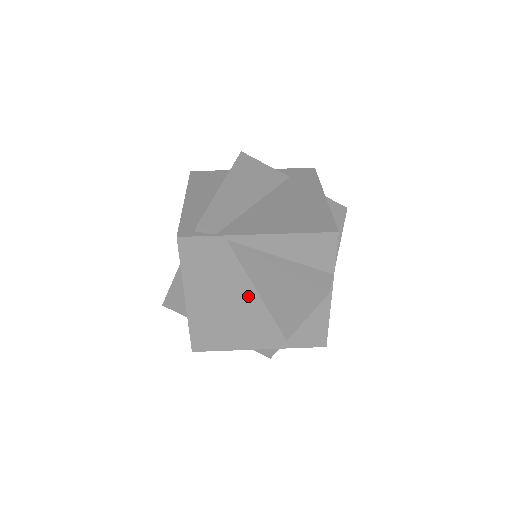
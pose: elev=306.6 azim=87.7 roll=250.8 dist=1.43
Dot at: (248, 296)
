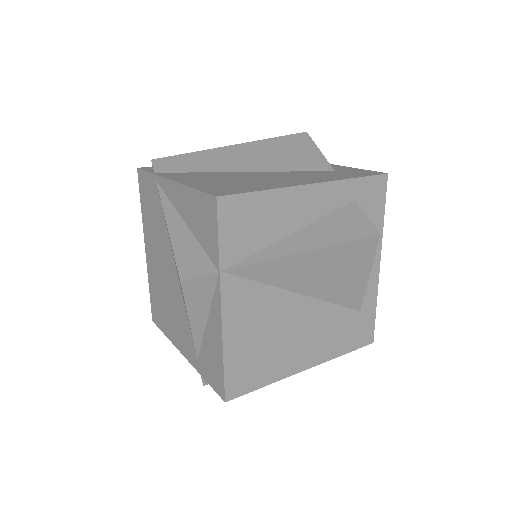
Dot at: (172, 267)
